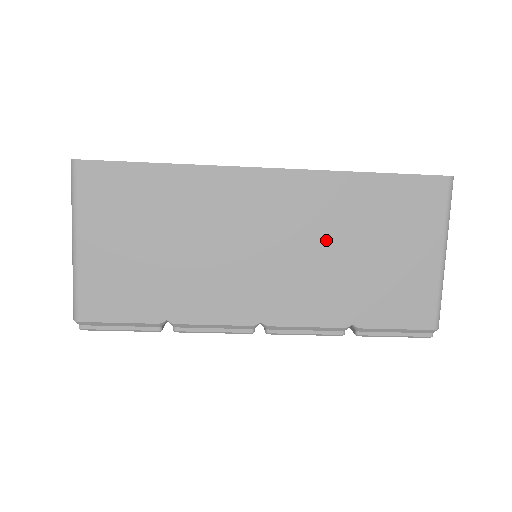
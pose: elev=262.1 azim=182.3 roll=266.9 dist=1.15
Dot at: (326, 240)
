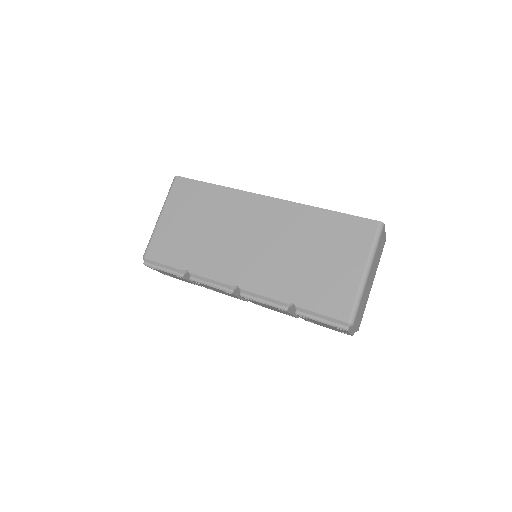
Dot at: (290, 244)
